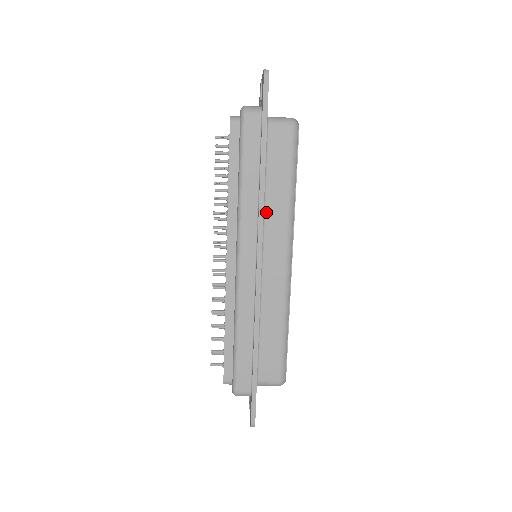
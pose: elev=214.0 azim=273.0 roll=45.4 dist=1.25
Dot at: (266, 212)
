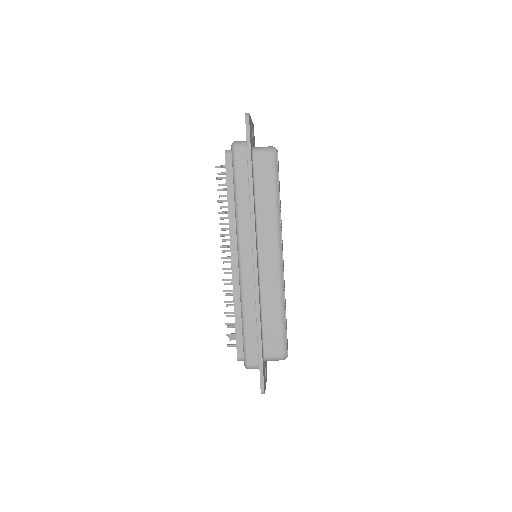
Dot at: (258, 219)
